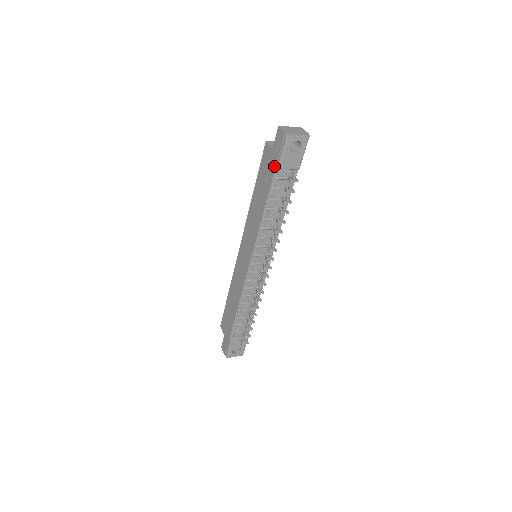
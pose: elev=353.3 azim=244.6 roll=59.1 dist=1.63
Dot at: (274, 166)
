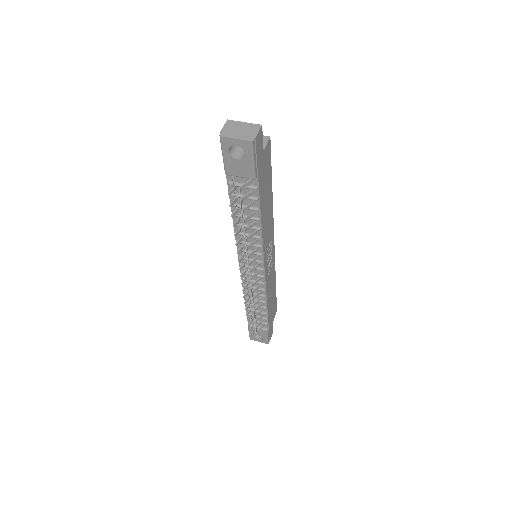
Dot at: occluded
